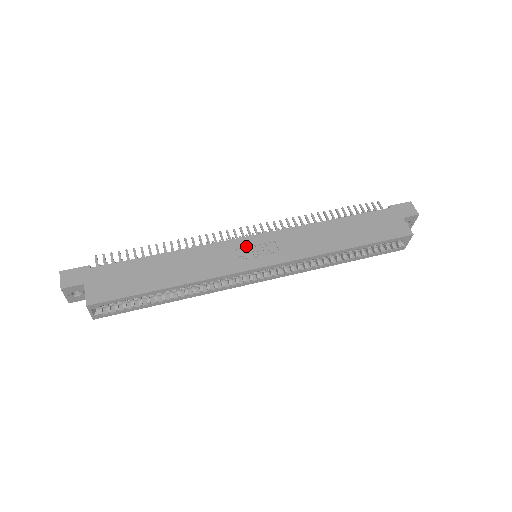
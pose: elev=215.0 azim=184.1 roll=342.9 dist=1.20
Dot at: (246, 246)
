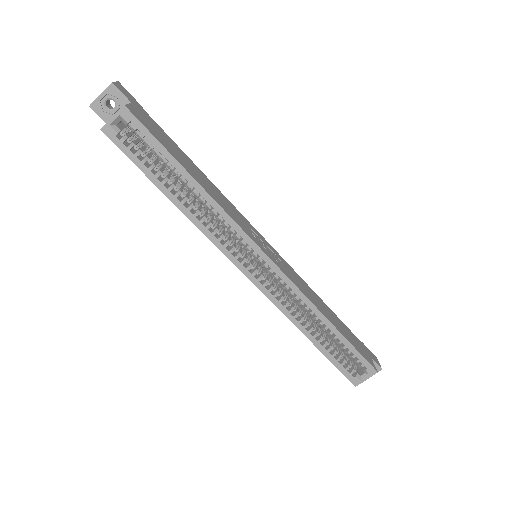
Dot at: (260, 237)
